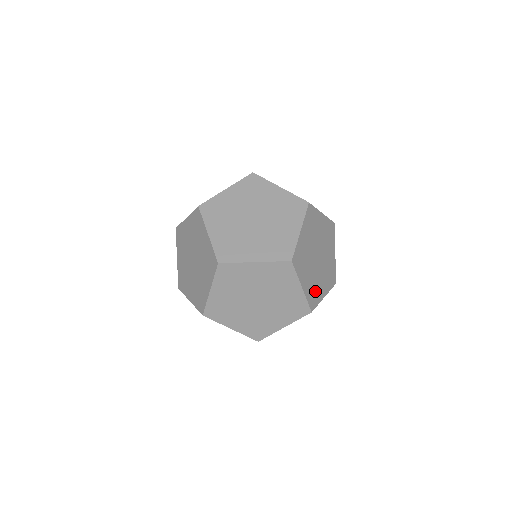
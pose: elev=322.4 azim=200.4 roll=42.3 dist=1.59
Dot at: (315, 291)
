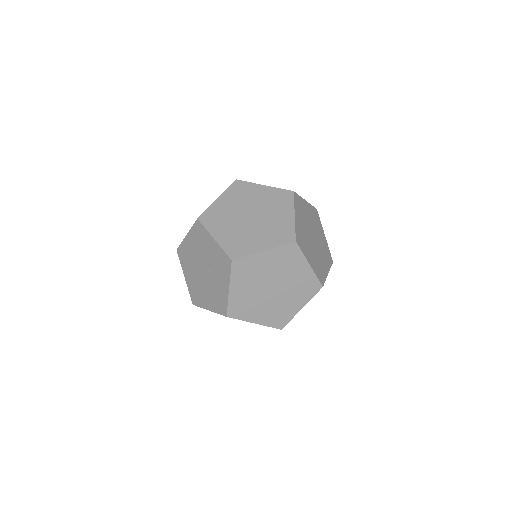
Dot at: (320, 268)
